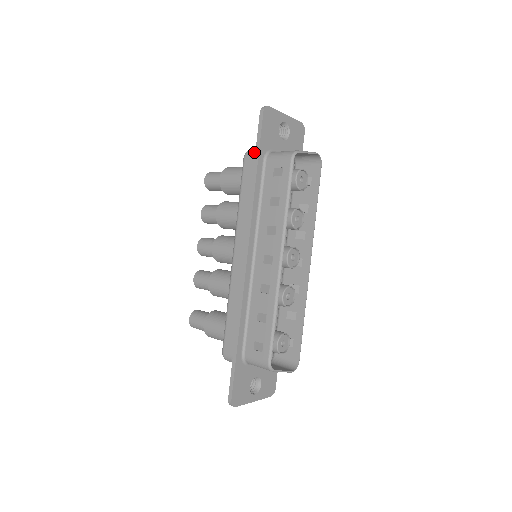
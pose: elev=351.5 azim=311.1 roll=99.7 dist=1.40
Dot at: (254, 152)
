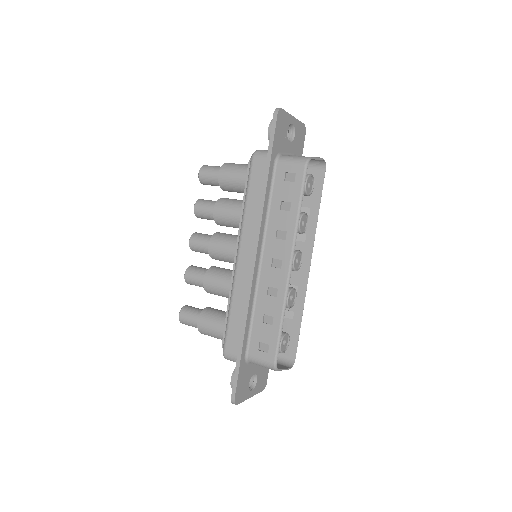
Dot at: (264, 154)
